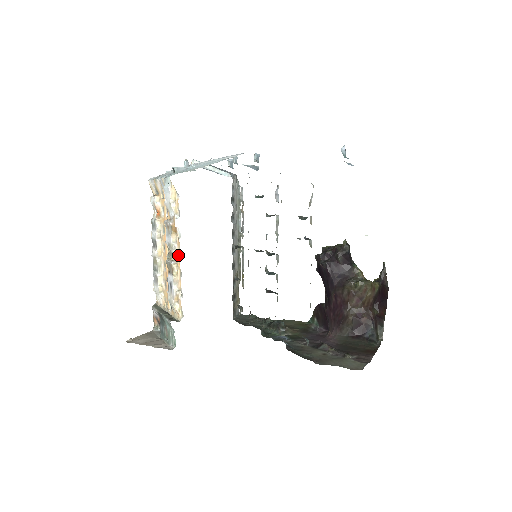
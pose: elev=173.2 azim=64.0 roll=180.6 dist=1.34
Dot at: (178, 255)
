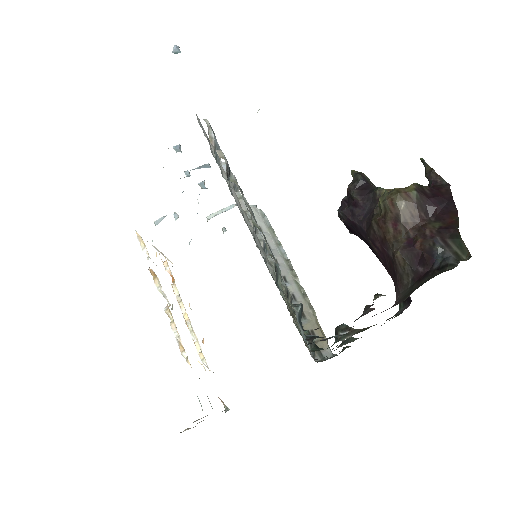
Dot at: occluded
